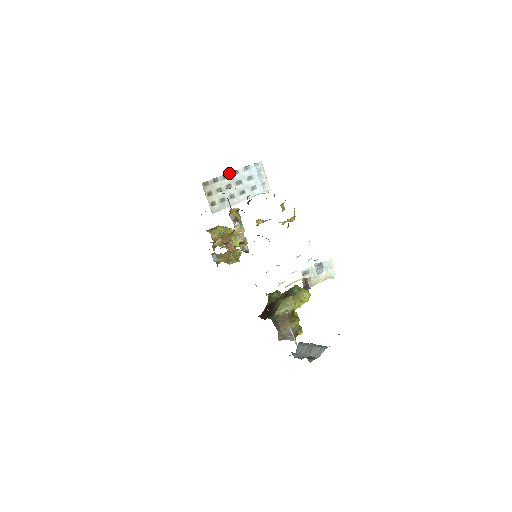
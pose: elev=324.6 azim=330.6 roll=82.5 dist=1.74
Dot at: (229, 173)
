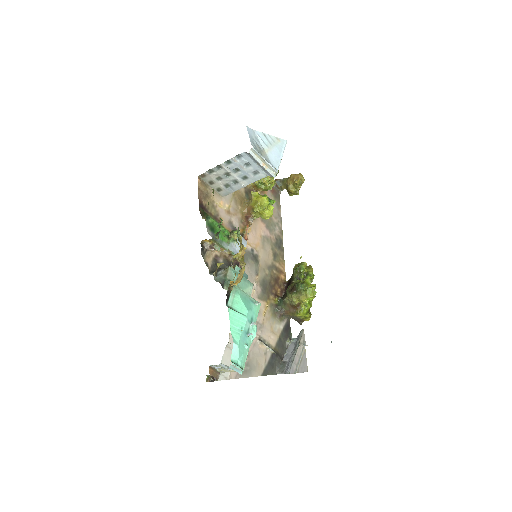
Dot at: (221, 164)
